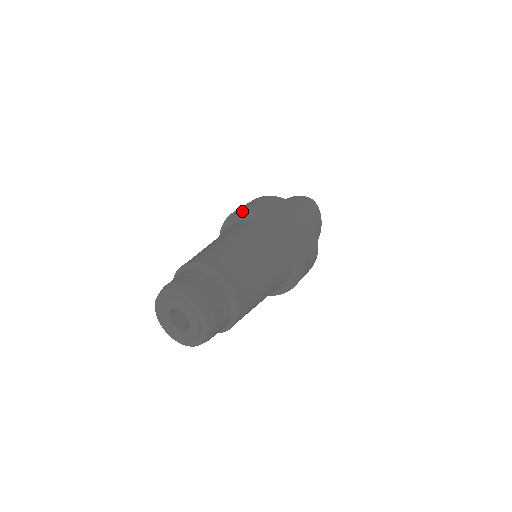
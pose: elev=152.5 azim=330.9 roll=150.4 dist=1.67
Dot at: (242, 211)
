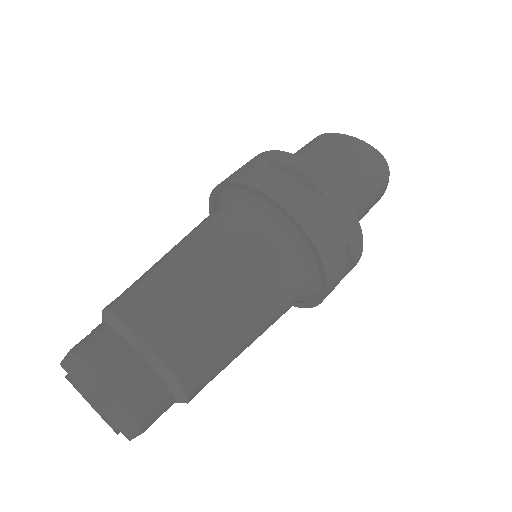
Dot at: (257, 193)
